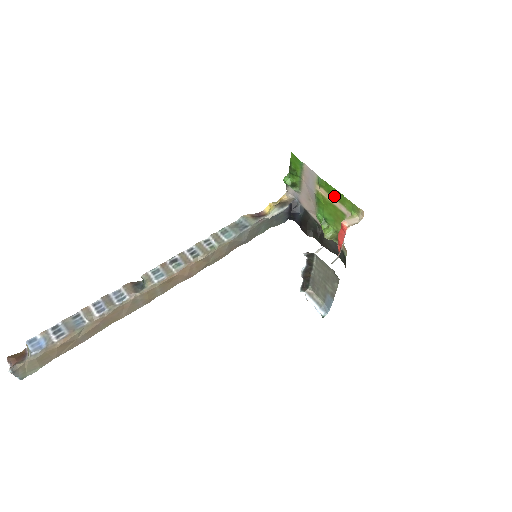
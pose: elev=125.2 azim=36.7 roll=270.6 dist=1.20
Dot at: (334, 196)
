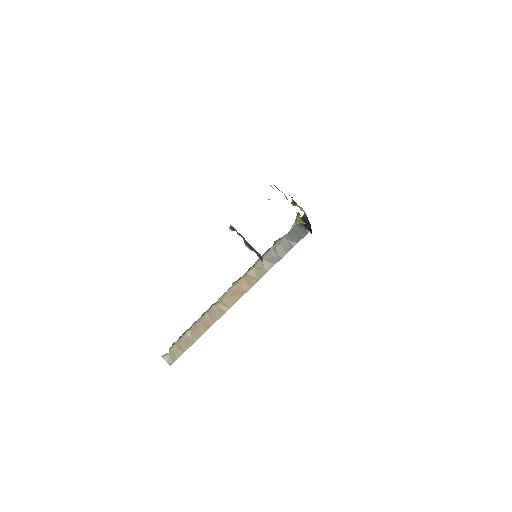
Dot at: occluded
